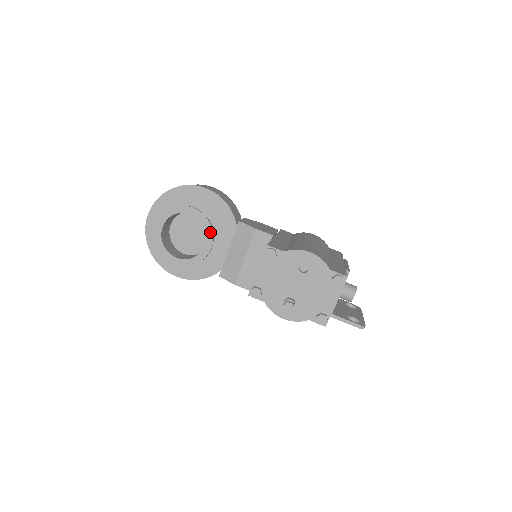
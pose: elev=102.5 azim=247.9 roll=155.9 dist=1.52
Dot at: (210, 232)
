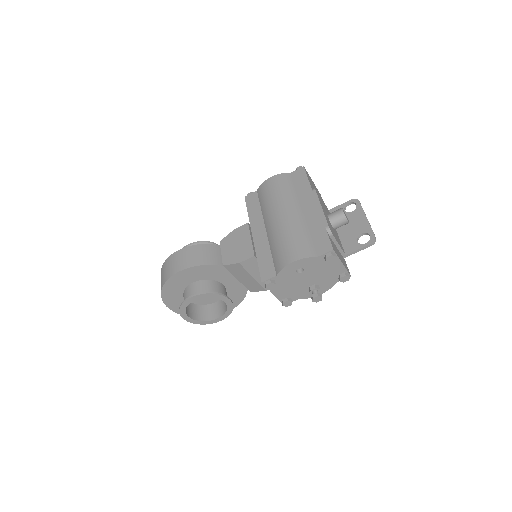
Dot at: (218, 296)
